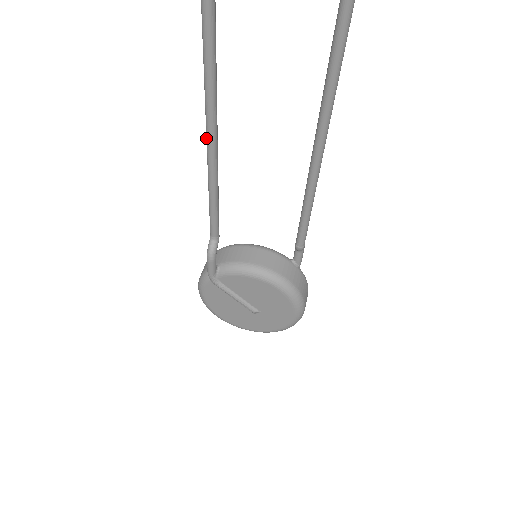
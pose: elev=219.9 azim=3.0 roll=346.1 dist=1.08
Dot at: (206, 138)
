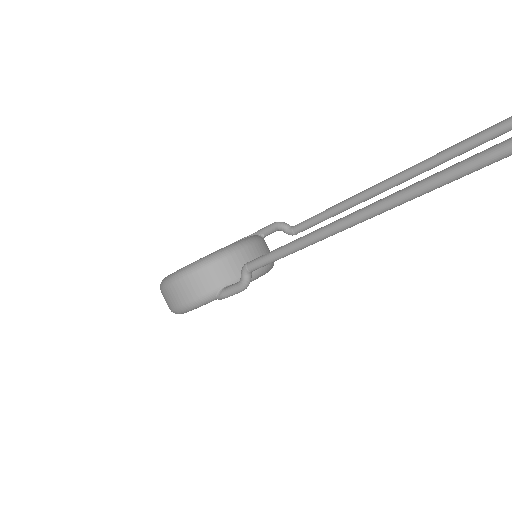
Dot at: (356, 221)
